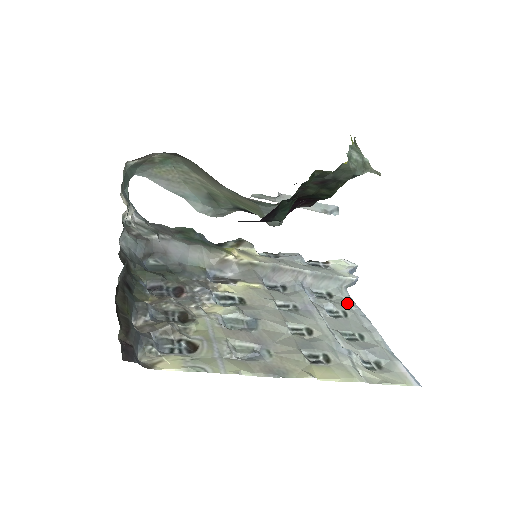
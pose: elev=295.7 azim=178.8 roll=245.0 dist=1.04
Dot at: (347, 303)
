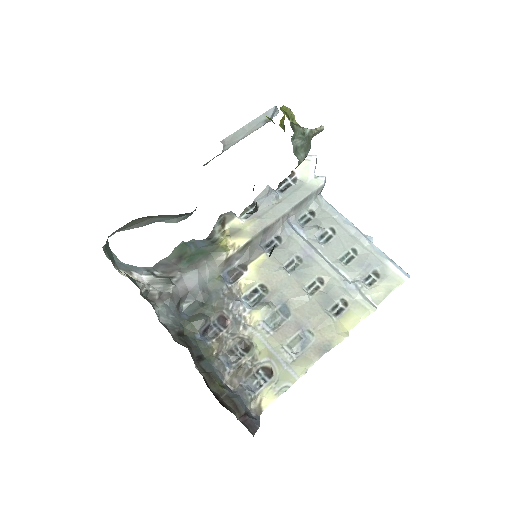
Dot at: (328, 214)
